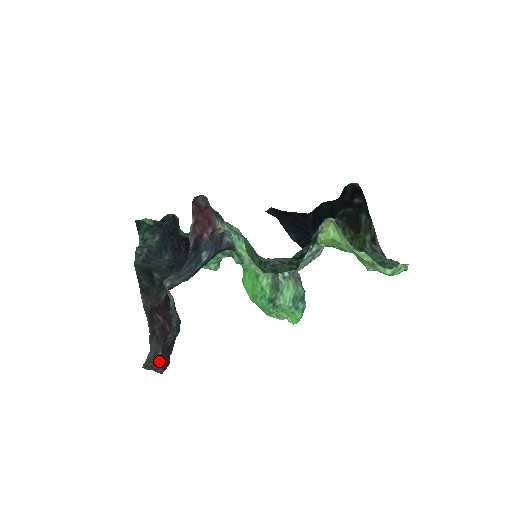
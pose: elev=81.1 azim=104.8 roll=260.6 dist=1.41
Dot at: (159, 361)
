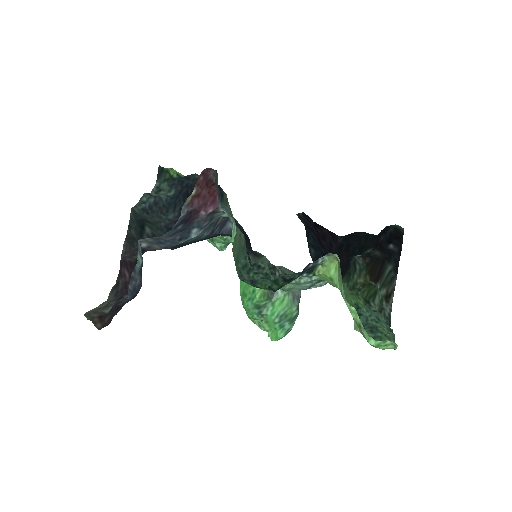
Dot at: (104, 316)
